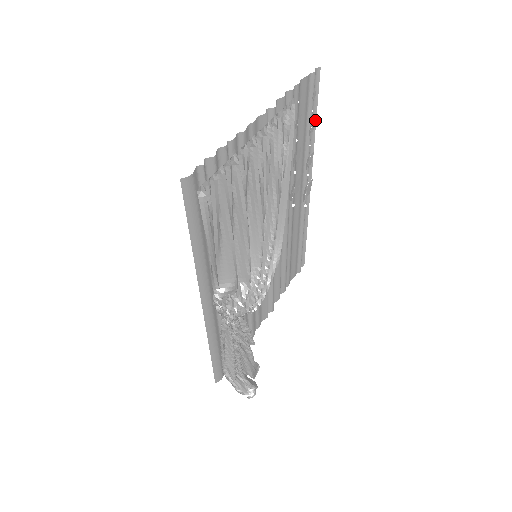
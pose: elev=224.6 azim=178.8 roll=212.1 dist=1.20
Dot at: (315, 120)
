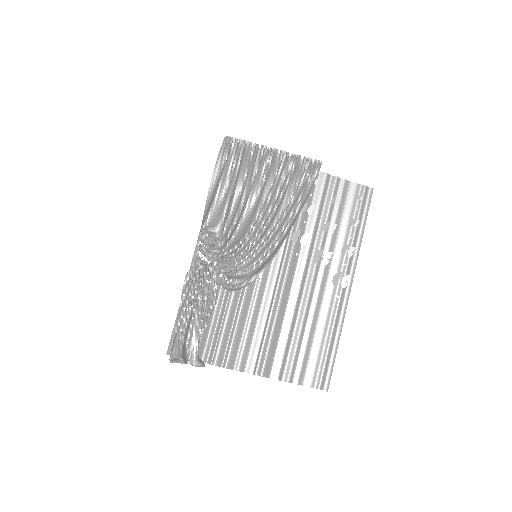
Dot at: (364, 226)
